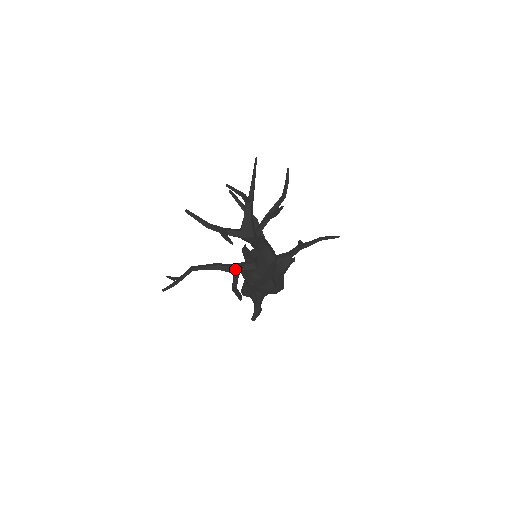
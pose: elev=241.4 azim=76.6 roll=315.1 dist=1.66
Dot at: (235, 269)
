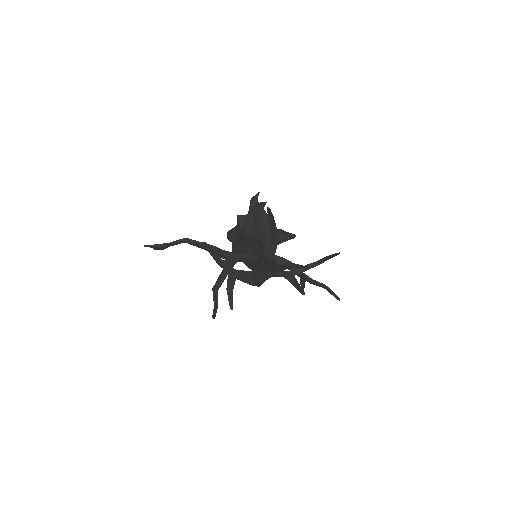
Dot at: occluded
